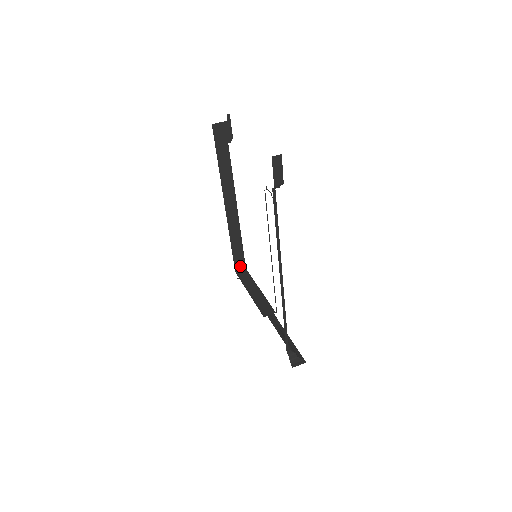
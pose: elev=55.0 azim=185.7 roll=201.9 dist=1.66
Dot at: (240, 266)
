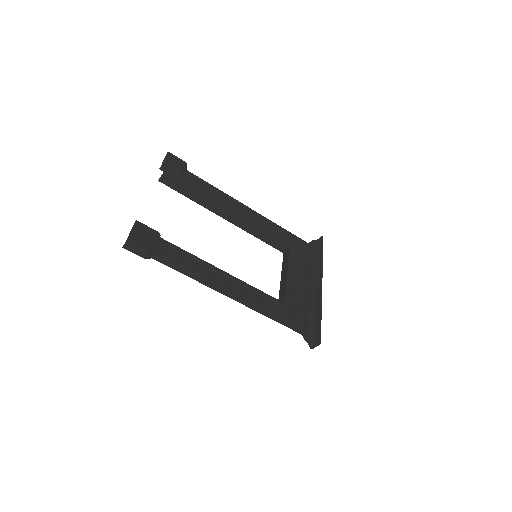
Dot at: (283, 248)
